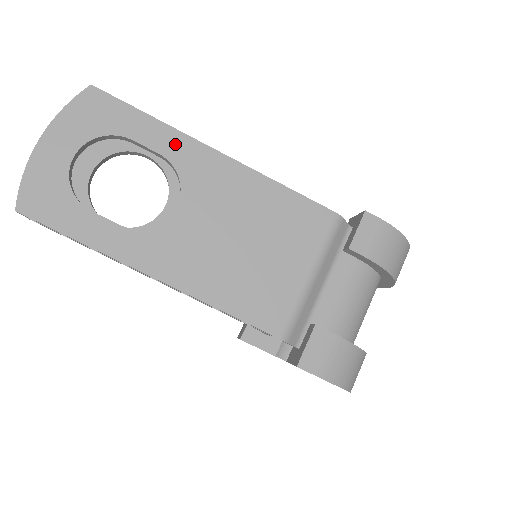
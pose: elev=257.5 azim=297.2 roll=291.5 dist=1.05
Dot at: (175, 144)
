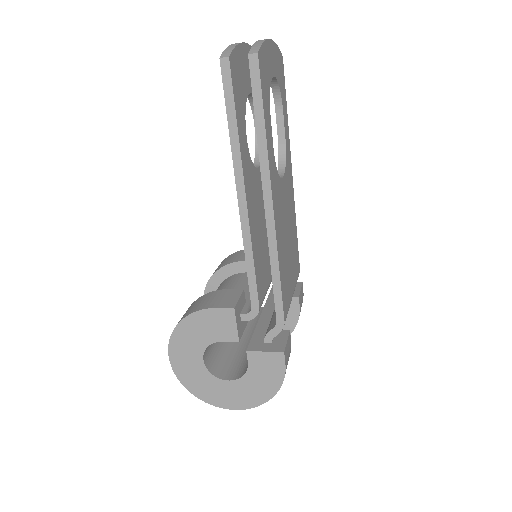
Dot at: (288, 143)
